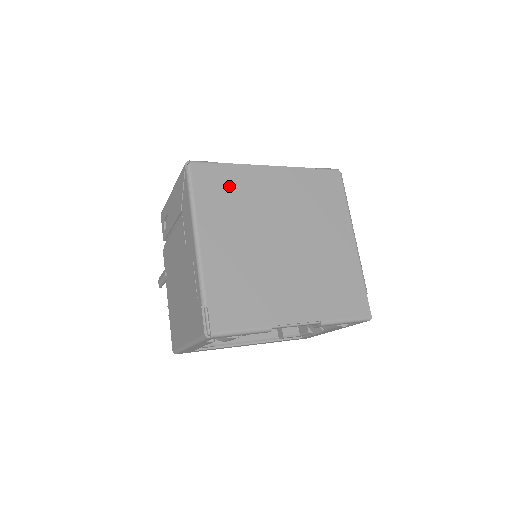
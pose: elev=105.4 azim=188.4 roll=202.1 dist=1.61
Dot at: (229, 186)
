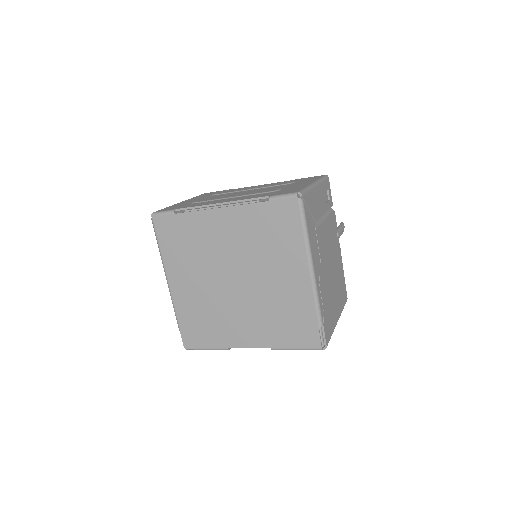
Dot at: (185, 233)
